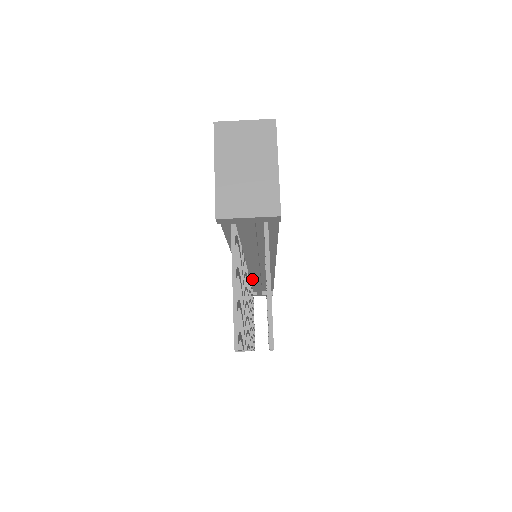
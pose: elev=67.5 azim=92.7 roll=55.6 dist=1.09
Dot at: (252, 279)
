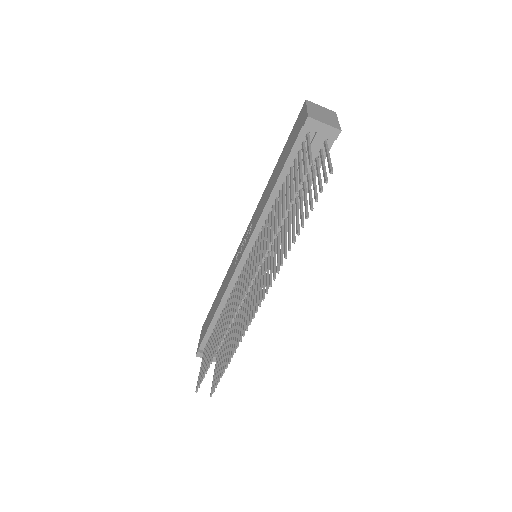
Dot at: occluded
